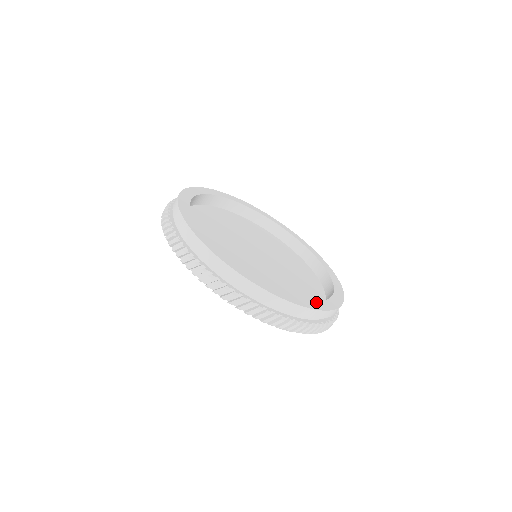
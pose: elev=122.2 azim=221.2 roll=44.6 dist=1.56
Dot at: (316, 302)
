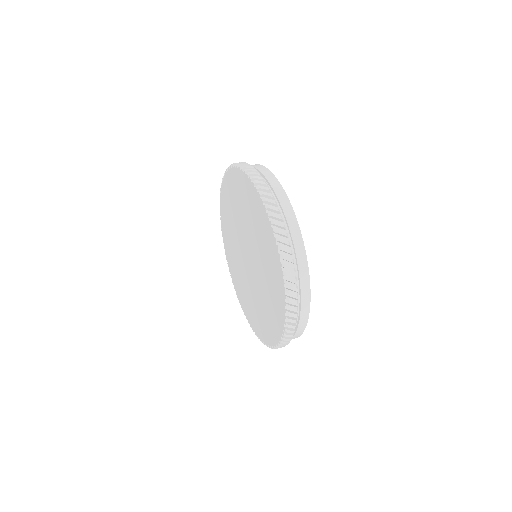
Dot at: occluded
